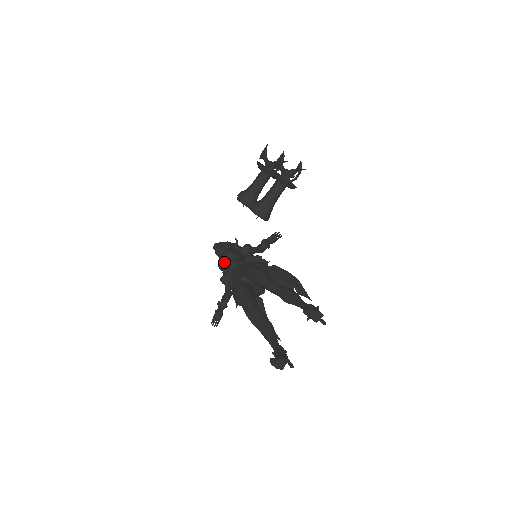
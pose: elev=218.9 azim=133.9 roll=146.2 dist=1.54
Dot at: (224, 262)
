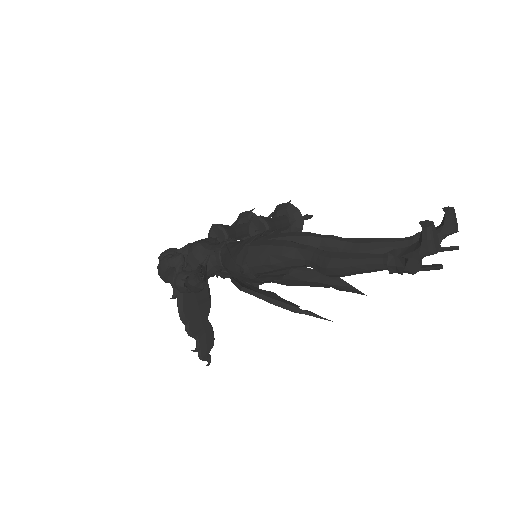
Dot at: (207, 242)
